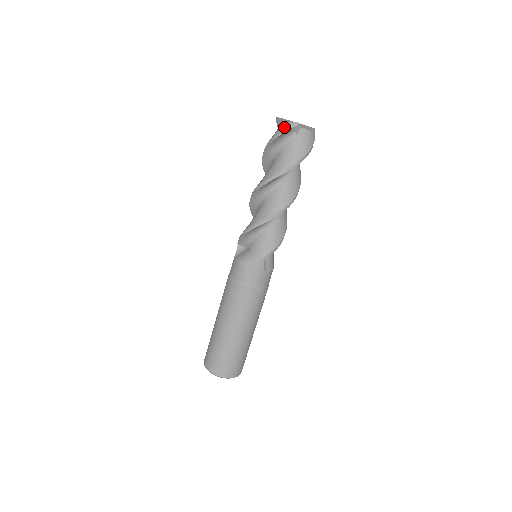
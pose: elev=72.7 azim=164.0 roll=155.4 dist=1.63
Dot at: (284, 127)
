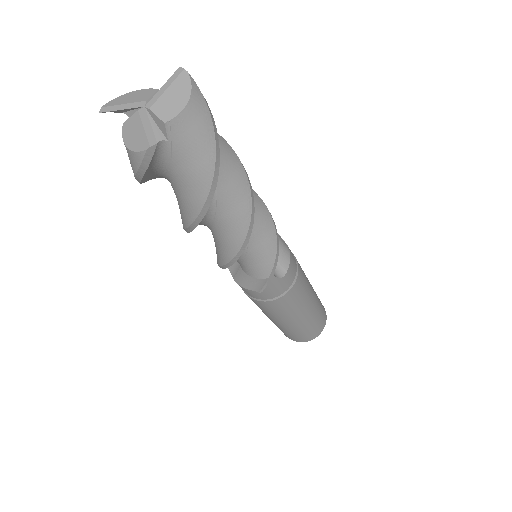
Dot at: (136, 163)
